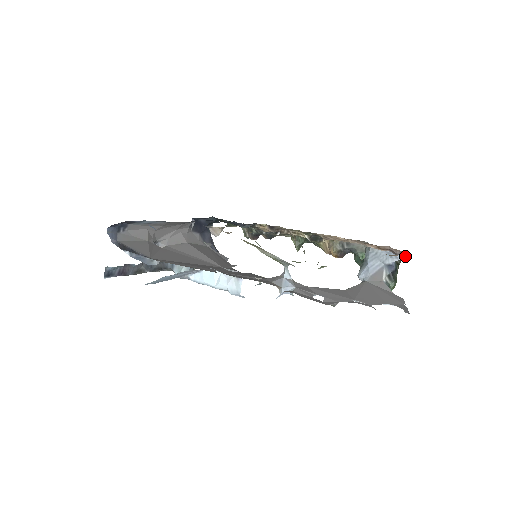
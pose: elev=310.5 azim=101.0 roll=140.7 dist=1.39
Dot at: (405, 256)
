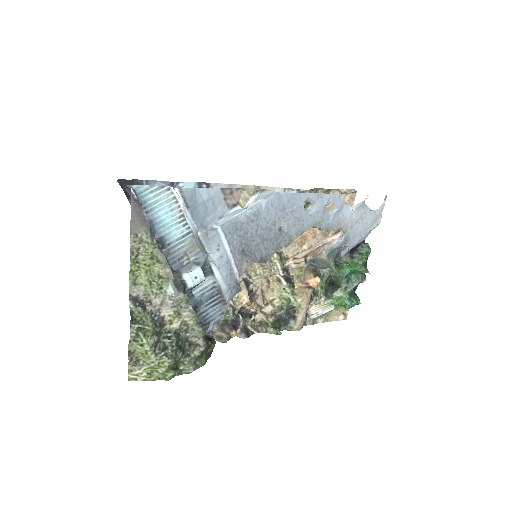
Dot at: occluded
